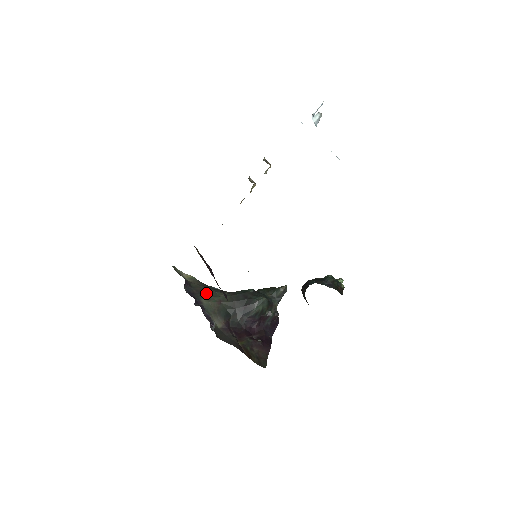
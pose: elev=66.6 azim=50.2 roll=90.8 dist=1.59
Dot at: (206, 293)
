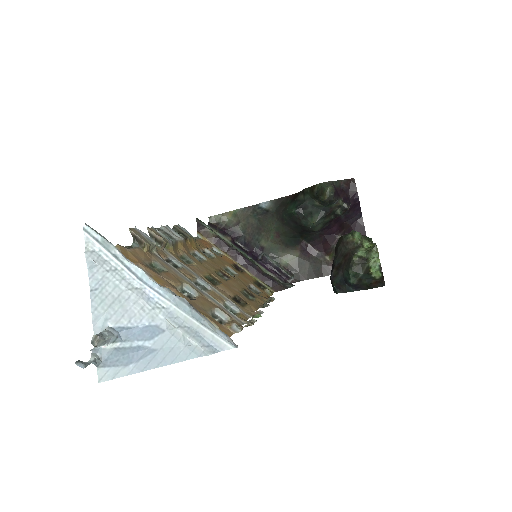
Dot at: (259, 231)
